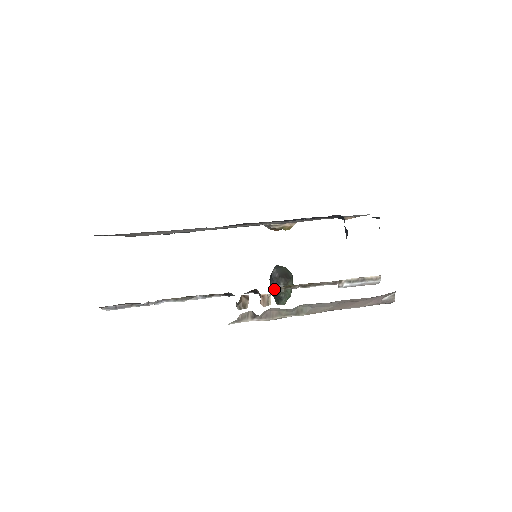
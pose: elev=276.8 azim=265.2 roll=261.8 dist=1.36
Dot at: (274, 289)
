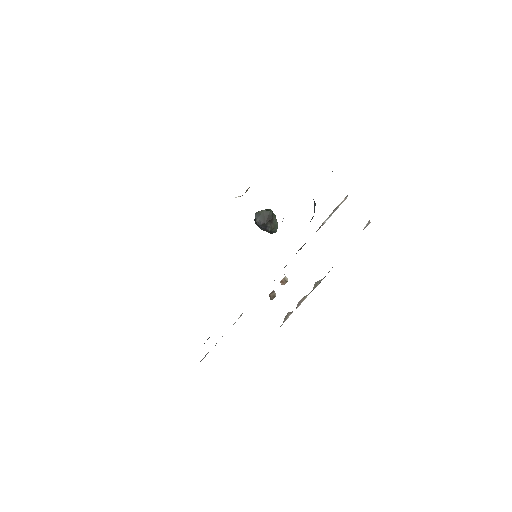
Dot at: occluded
